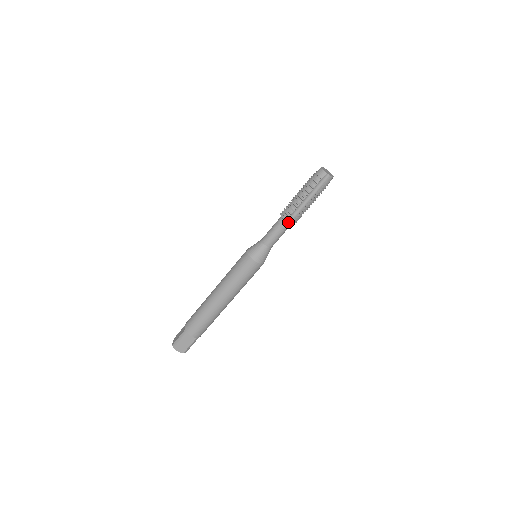
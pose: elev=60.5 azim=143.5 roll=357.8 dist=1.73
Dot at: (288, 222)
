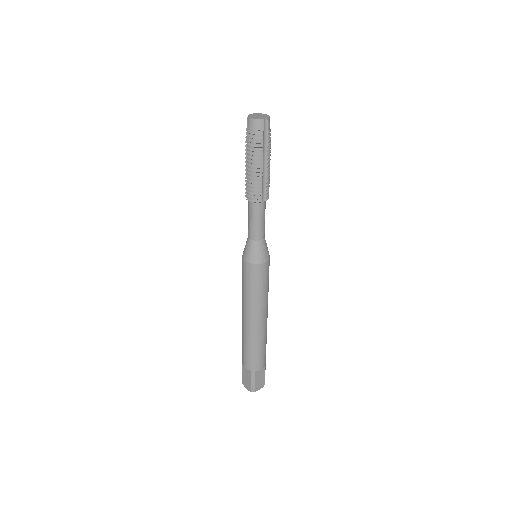
Dot at: (263, 200)
